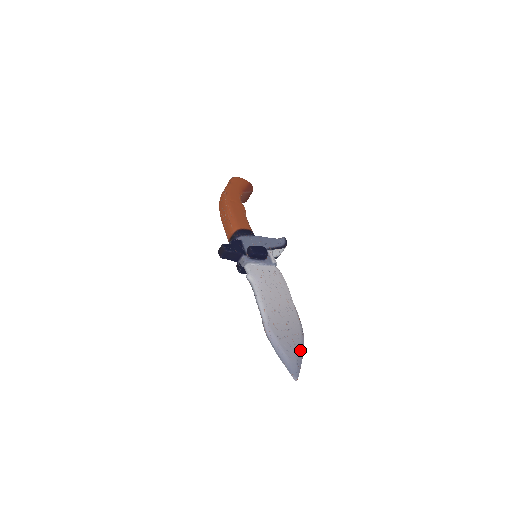
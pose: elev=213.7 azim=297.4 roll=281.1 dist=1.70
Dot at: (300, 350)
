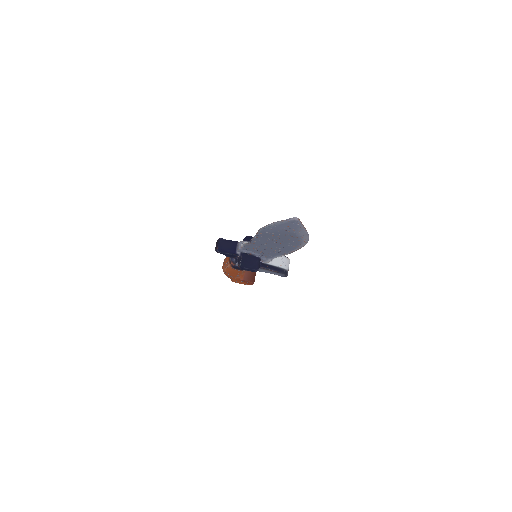
Dot at: occluded
